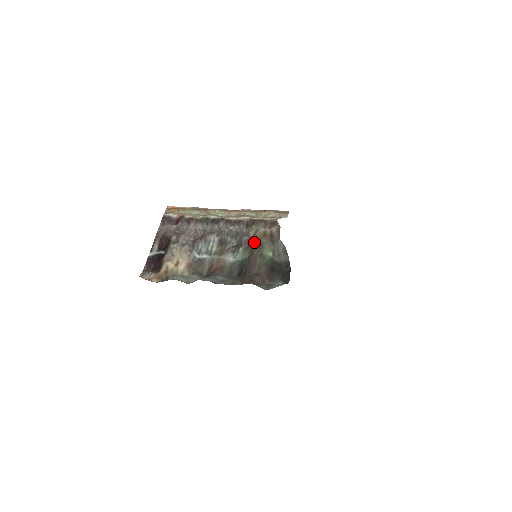
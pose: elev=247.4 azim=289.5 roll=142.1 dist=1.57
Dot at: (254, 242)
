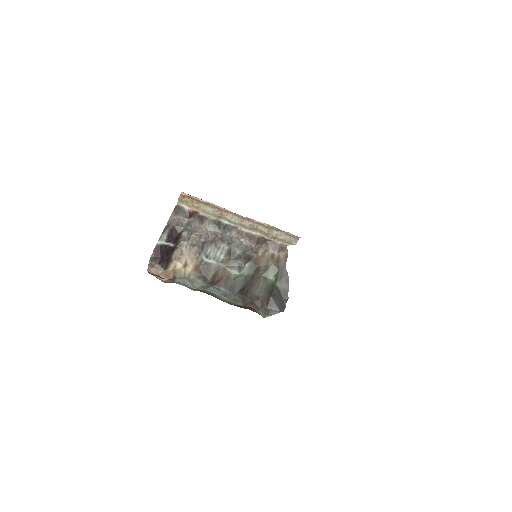
Dot at: (261, 262)
